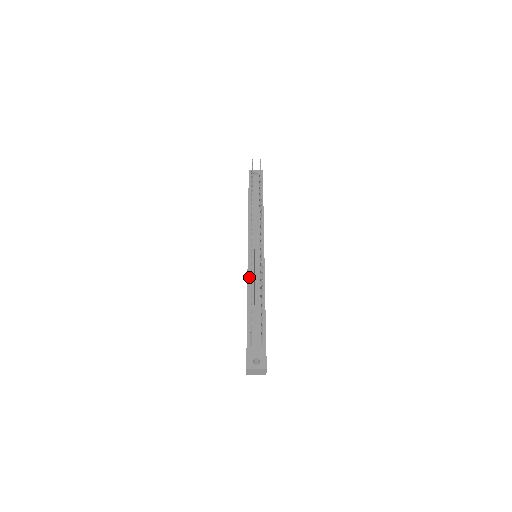
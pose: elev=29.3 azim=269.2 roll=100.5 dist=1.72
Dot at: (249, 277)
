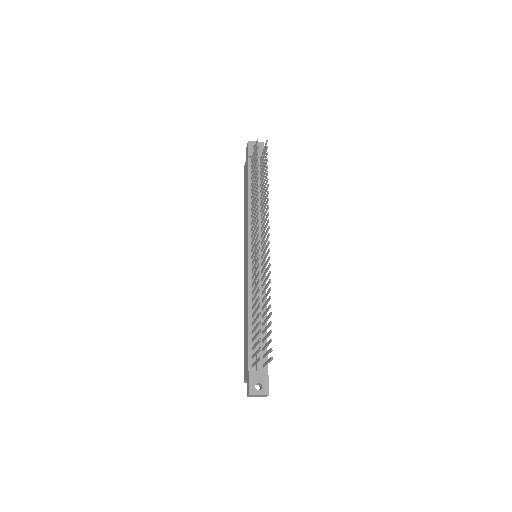
Dot at: (250, 284)
